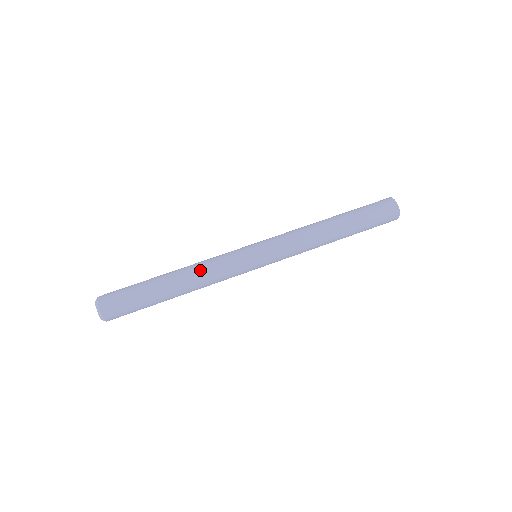
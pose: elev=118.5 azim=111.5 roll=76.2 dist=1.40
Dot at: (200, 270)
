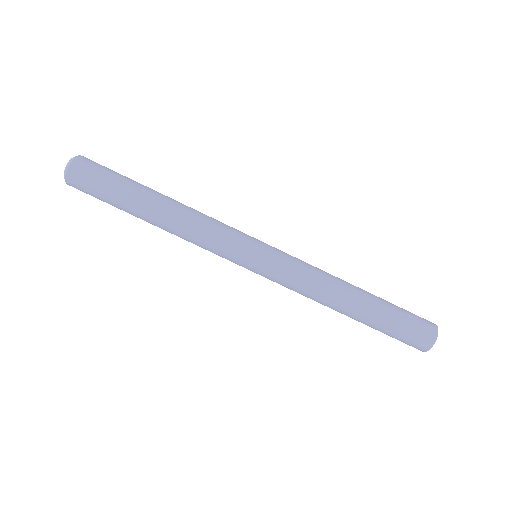
Dot at: (183, 238)
